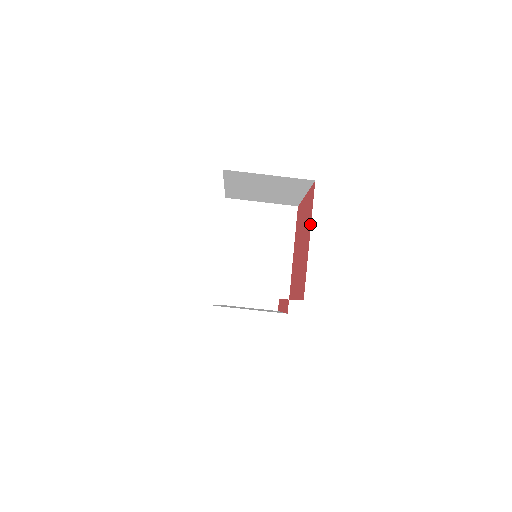
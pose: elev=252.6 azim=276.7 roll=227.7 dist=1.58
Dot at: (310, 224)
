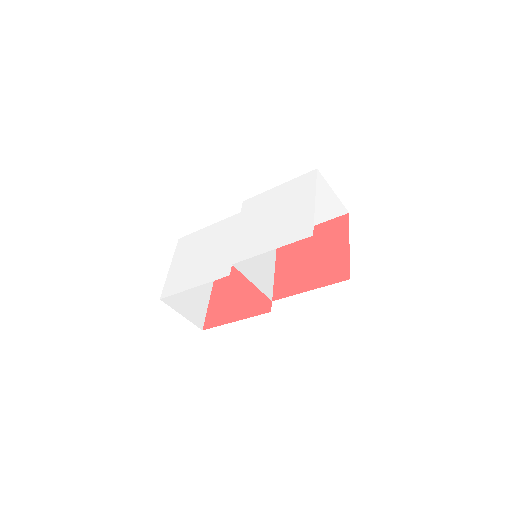
Dot at: (347, 236)
